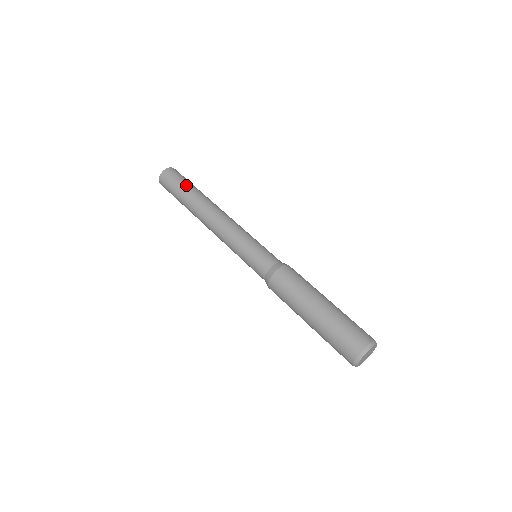
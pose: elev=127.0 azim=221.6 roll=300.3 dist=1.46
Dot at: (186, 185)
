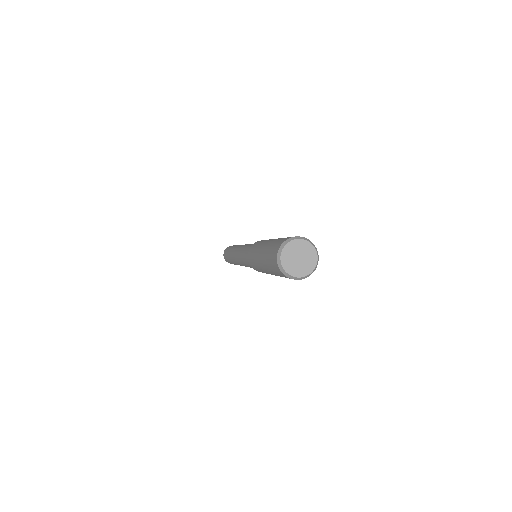
Dot at: occluded
